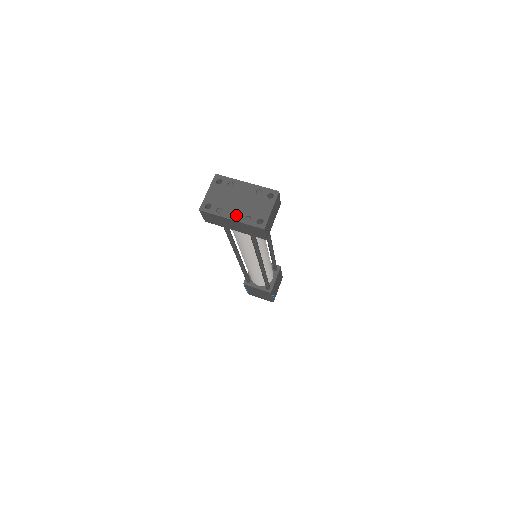
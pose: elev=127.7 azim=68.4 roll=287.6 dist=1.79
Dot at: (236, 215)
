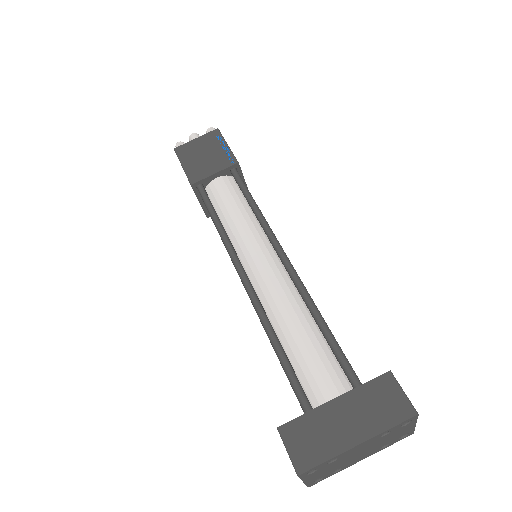
Dot at: (366, 457)
